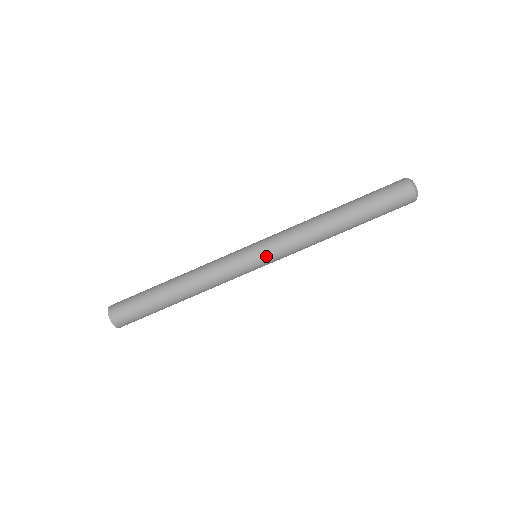
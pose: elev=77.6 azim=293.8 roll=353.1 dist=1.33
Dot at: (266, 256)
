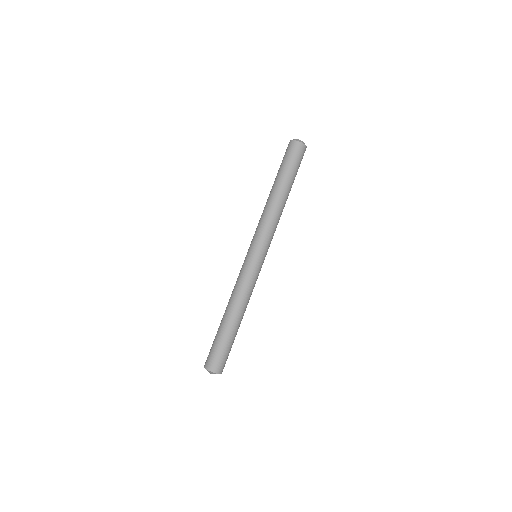
Dot at: (253, 246)
